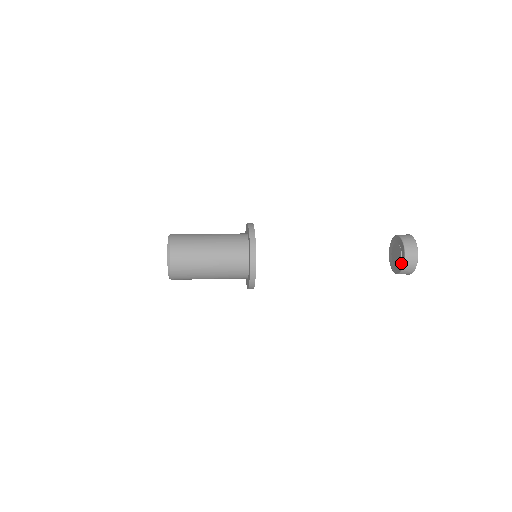
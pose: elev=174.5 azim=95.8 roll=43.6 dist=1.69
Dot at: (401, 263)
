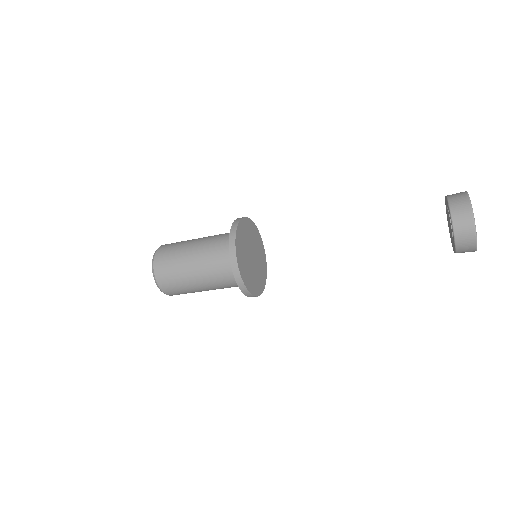
Dot at: (450, 223)
